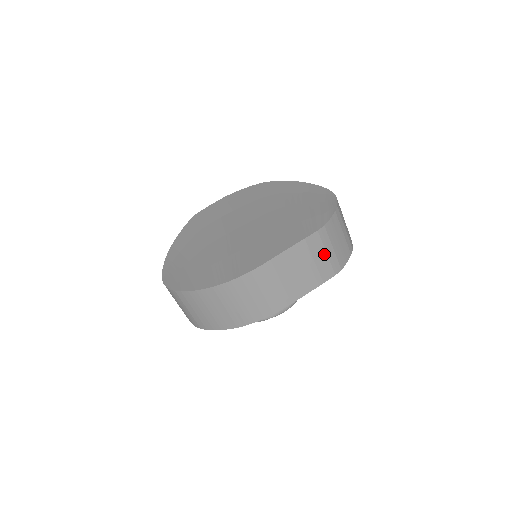
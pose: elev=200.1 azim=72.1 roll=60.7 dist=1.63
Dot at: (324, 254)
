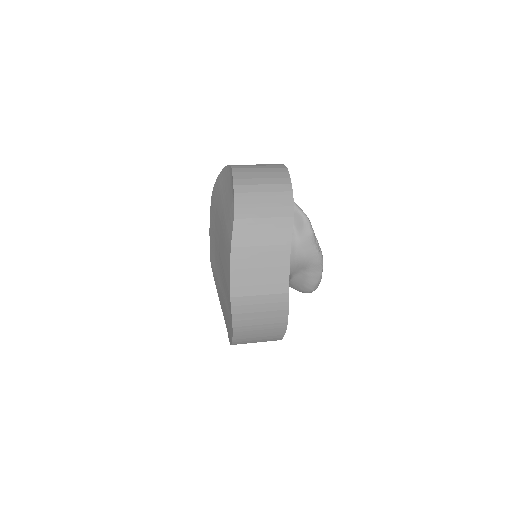
Dot at: (261, 232)
